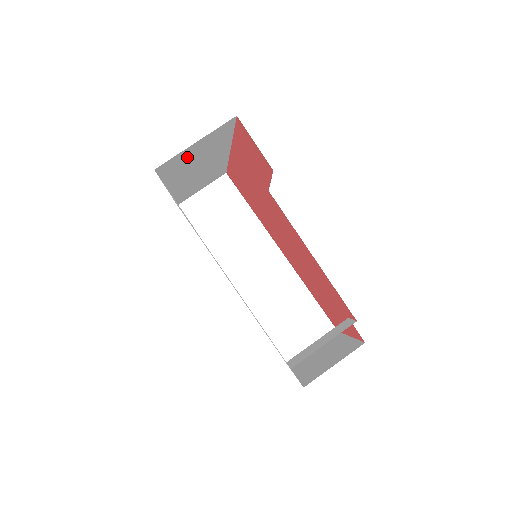
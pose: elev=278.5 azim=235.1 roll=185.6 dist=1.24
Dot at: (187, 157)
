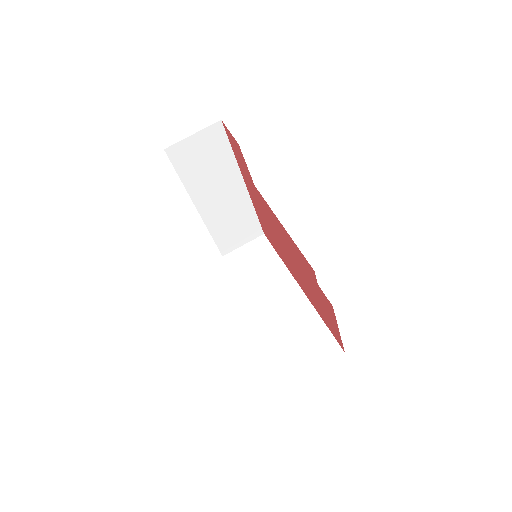
Dot at: (194, 155)
